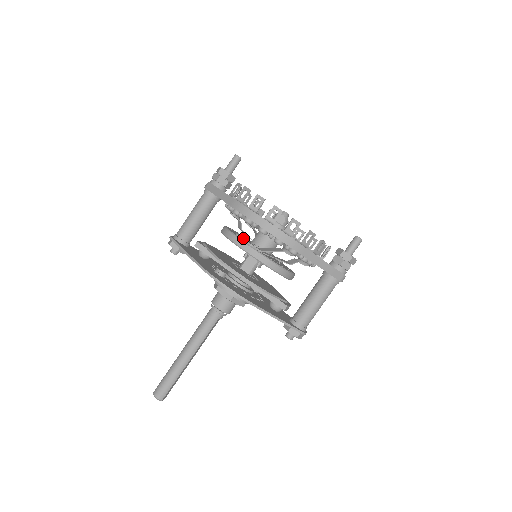
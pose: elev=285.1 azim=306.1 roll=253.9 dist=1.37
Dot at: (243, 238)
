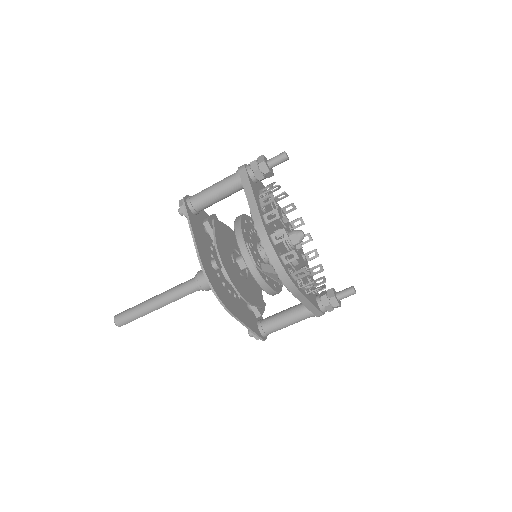
Dot at: (251, 252)
